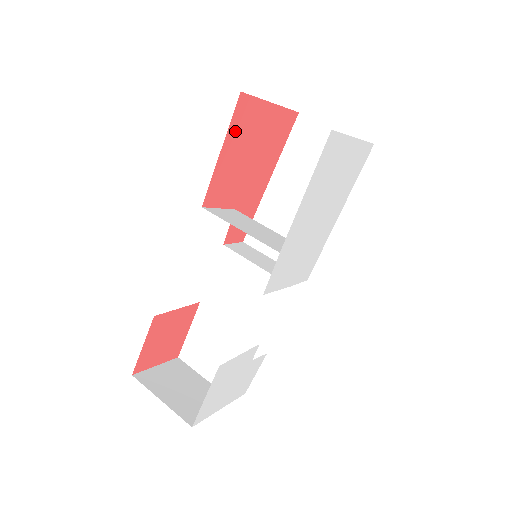
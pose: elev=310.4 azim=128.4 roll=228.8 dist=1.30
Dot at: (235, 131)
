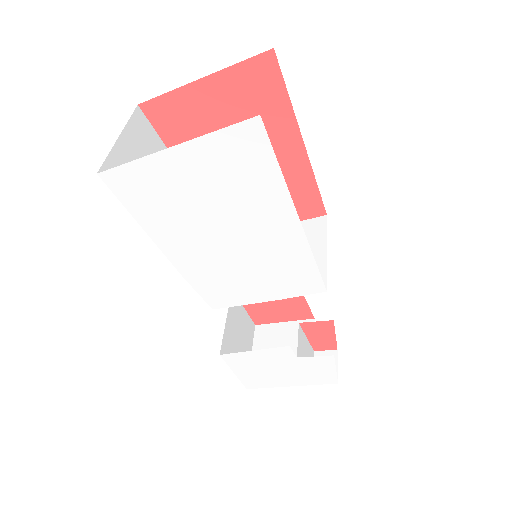
Dot at: (174, 135)
